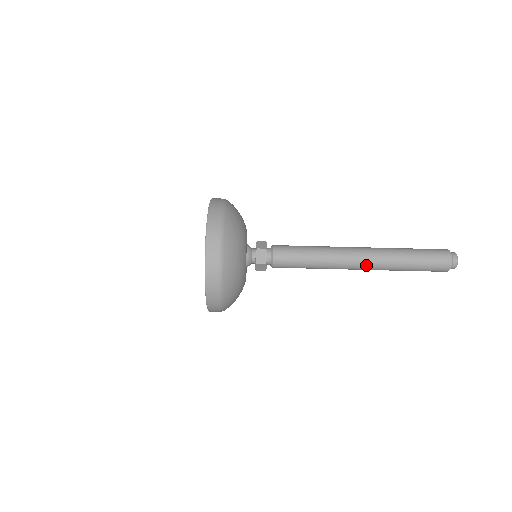
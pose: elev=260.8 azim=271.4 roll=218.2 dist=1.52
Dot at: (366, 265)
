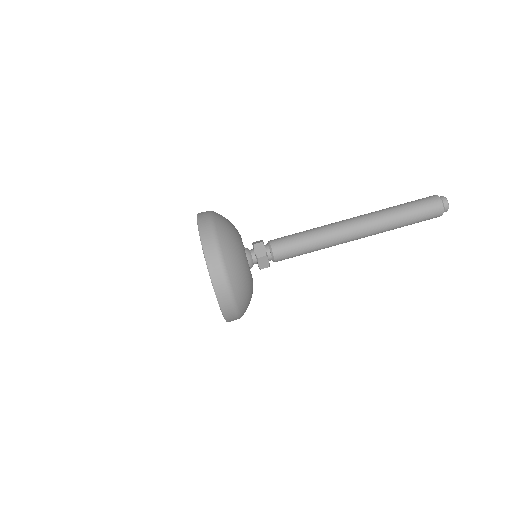
Dot at: (363, 237)
